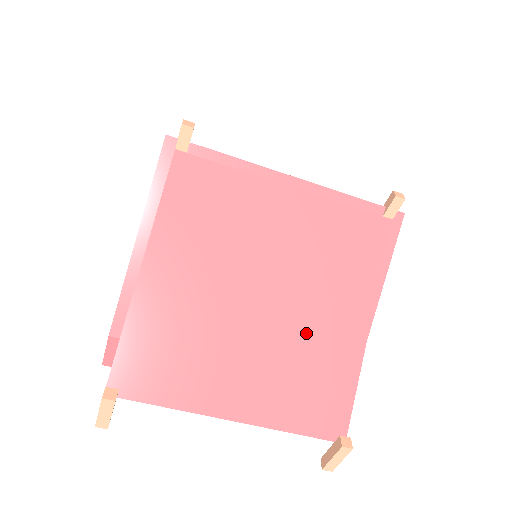
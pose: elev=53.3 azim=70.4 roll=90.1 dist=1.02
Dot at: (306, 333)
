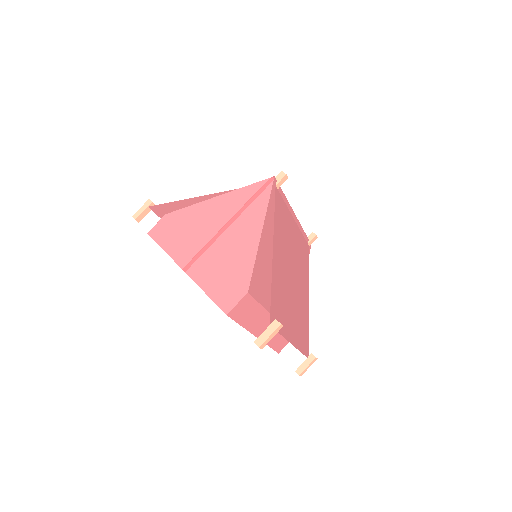
Dot at: (301, 299)
